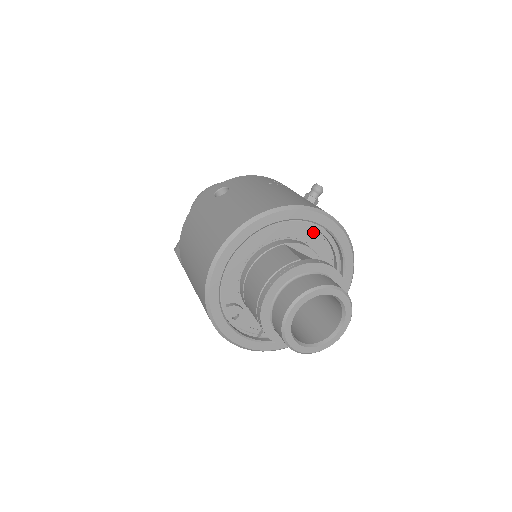
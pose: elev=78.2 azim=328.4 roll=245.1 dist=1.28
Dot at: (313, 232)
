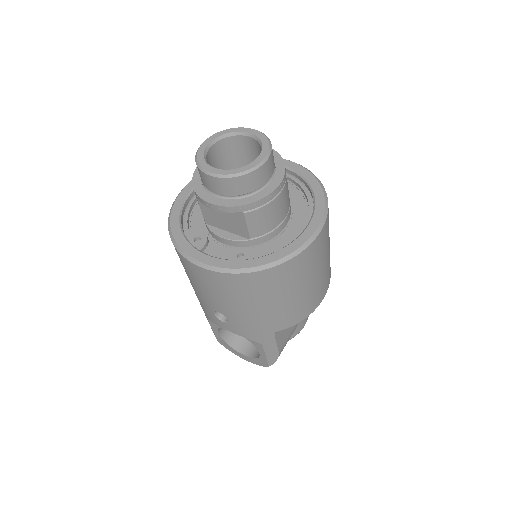
Dot at: occluded
